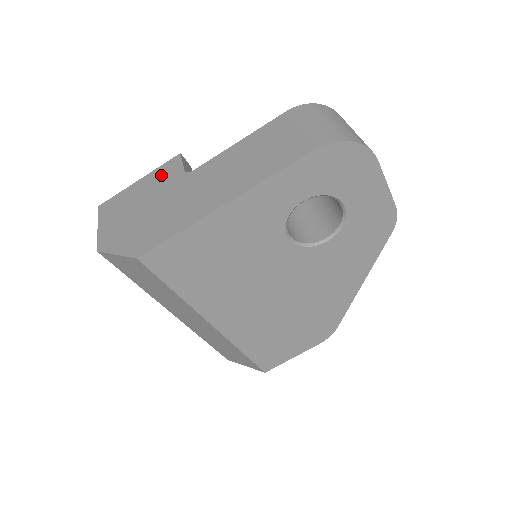
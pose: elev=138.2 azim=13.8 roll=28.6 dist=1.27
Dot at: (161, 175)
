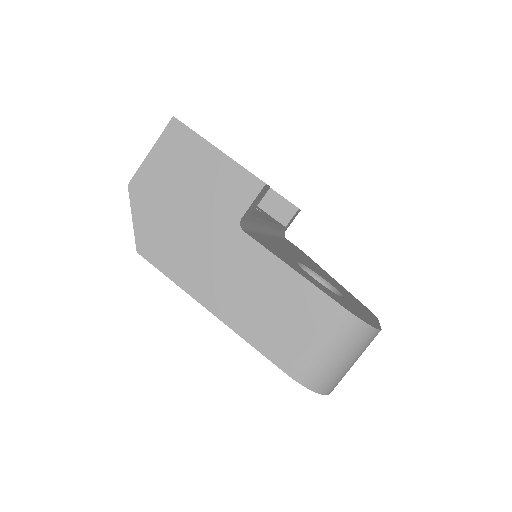
Dot at: (230, 184)
